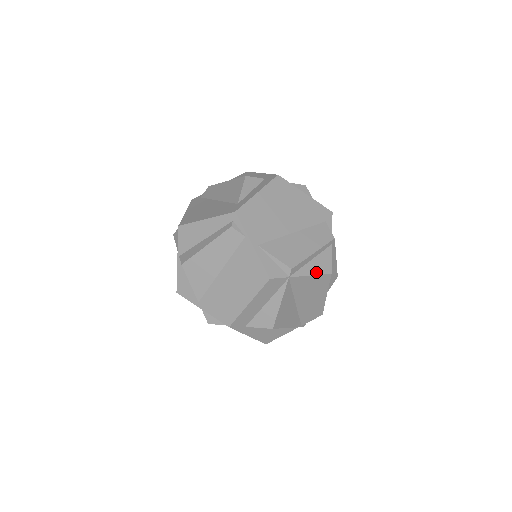
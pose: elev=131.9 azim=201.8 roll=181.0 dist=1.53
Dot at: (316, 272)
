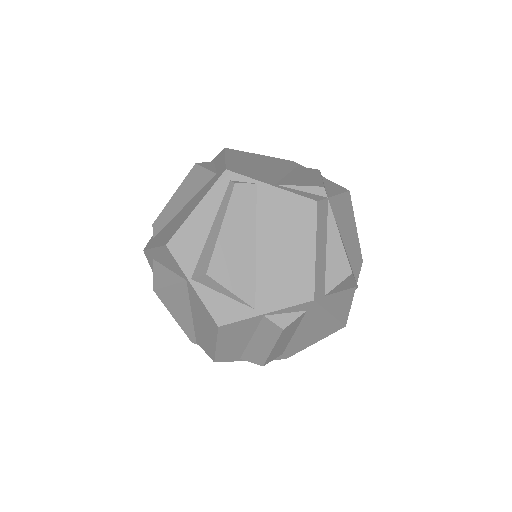
Dot at: (339, 192)
